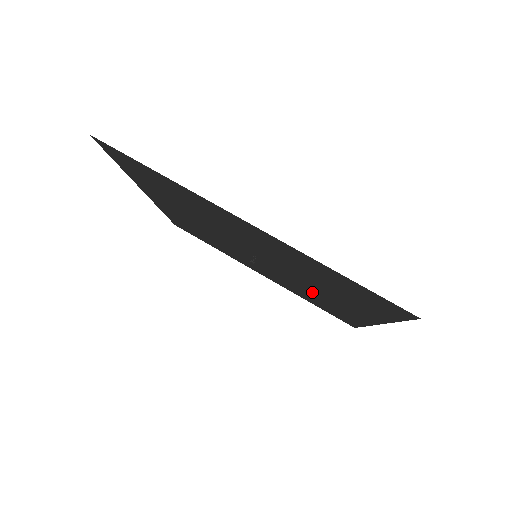
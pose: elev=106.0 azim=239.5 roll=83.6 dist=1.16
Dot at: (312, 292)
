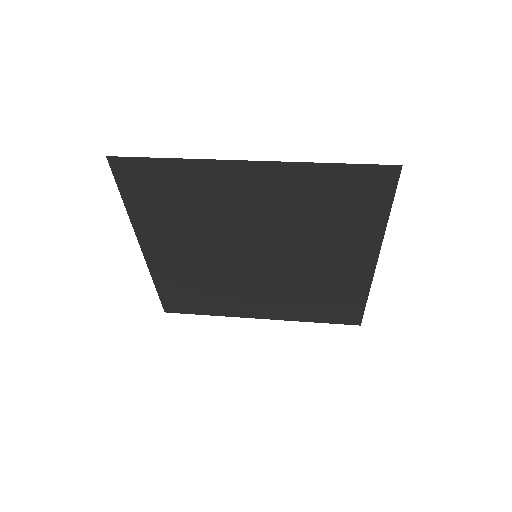
Dot at: (313, 276)
